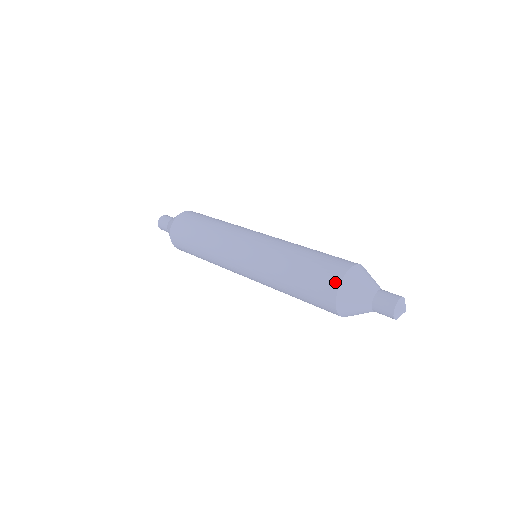
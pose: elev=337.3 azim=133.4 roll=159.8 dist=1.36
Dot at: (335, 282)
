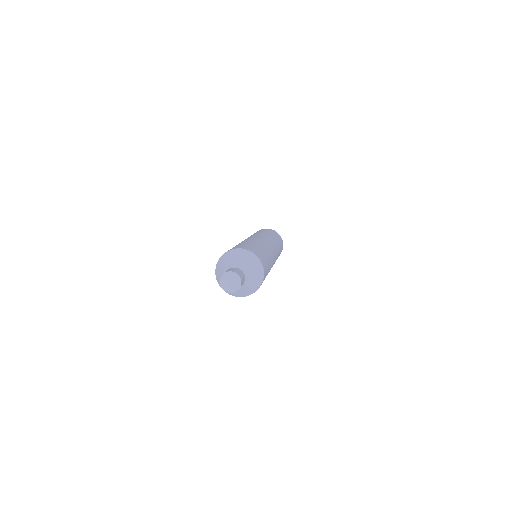
Dot at: occluded
